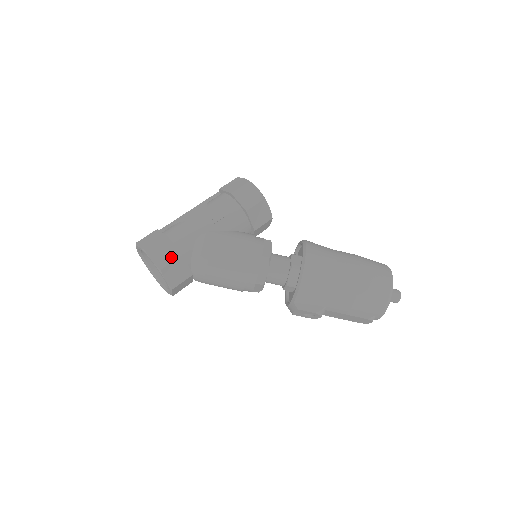
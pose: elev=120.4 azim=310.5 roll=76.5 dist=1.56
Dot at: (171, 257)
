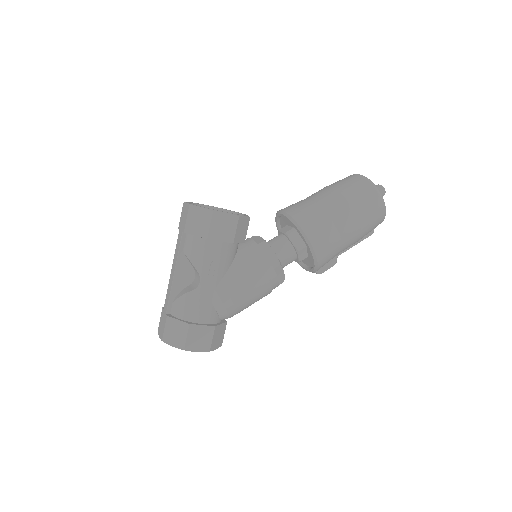
Dot at: (208, 336)
